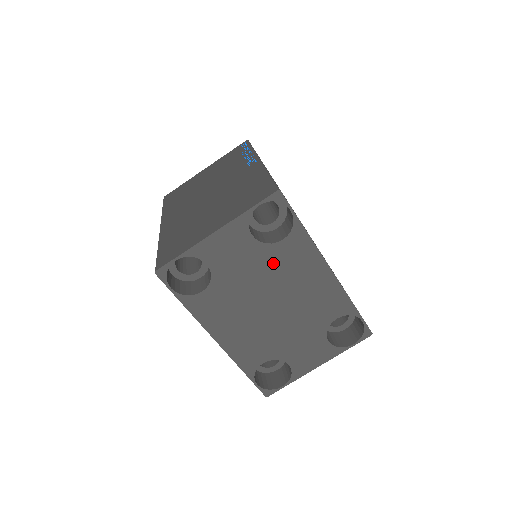
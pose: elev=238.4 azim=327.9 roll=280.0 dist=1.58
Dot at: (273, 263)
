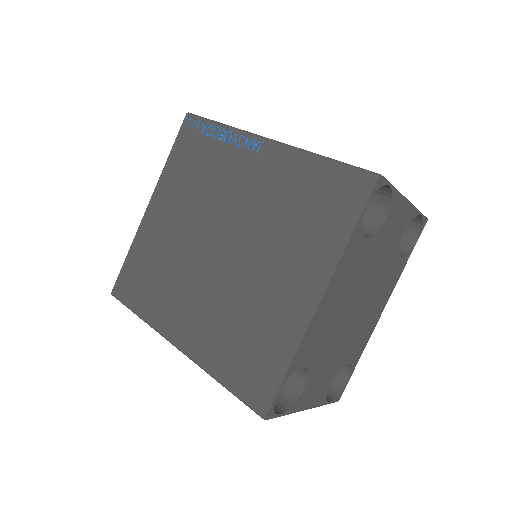
Dot at: (386, 269)
